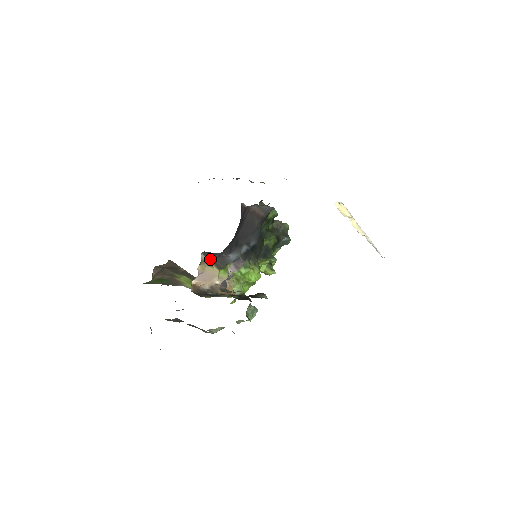
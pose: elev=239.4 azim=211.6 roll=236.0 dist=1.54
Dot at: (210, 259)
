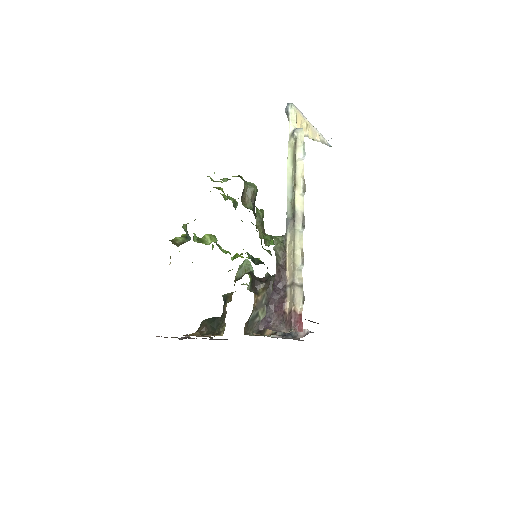
Dot at: occluded
